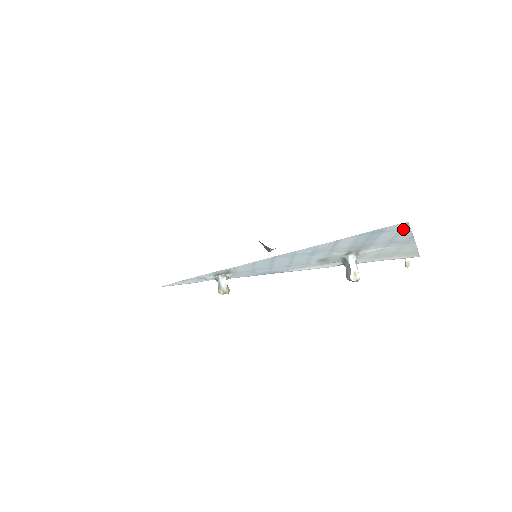
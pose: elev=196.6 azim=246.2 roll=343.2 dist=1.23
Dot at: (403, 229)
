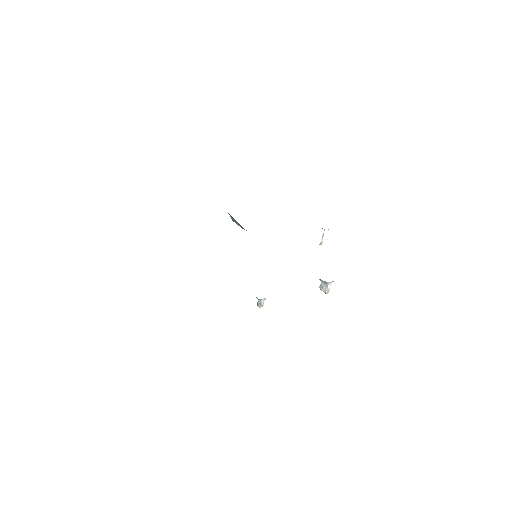
Dot at: occluded
